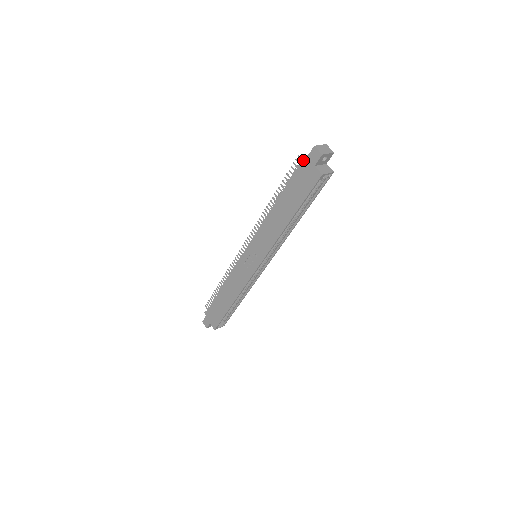
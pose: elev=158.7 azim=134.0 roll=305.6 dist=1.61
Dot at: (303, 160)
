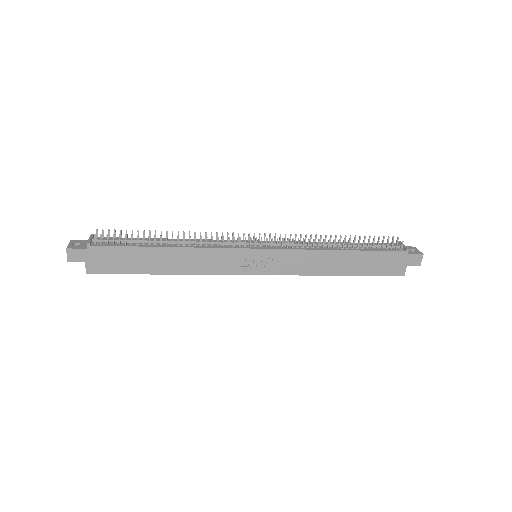
Dot at: (406, 252)
